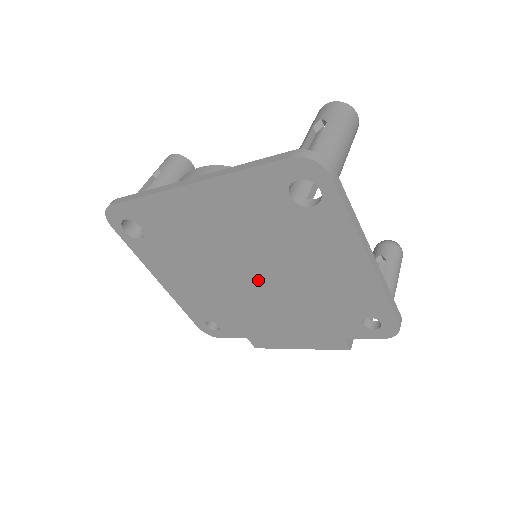
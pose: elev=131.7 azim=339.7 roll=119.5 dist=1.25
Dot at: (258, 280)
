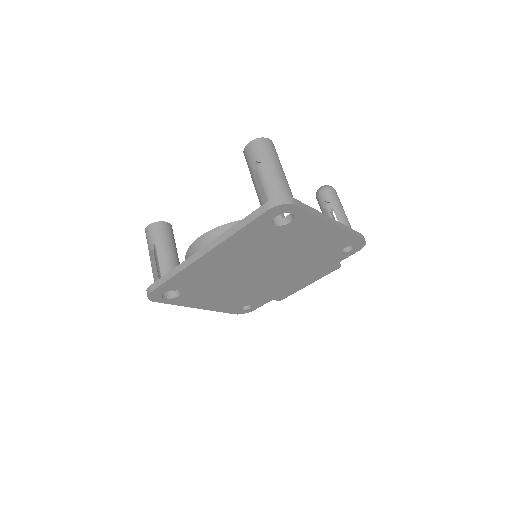
Dot at: (269, 270)
